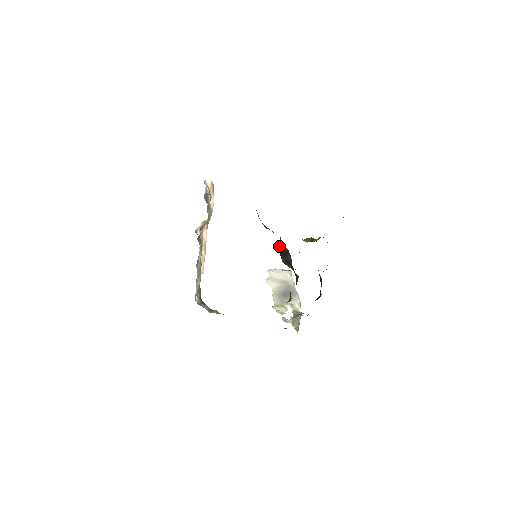
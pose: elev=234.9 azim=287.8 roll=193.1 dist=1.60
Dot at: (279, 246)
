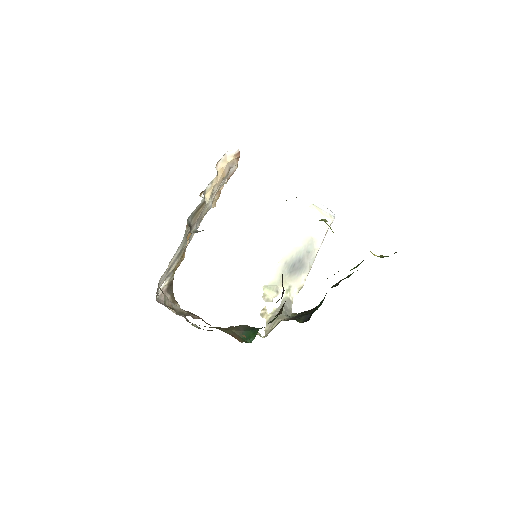
Dot at: occluded
